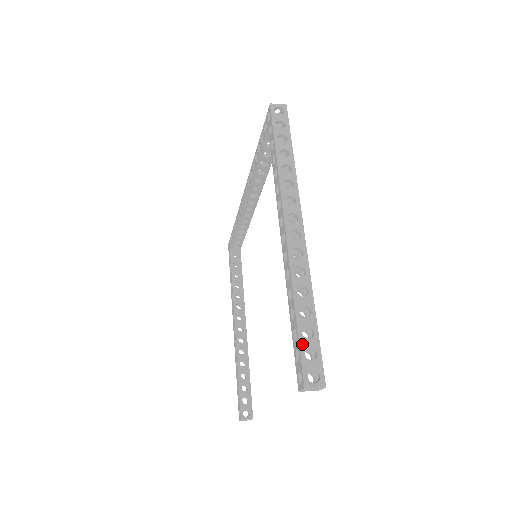
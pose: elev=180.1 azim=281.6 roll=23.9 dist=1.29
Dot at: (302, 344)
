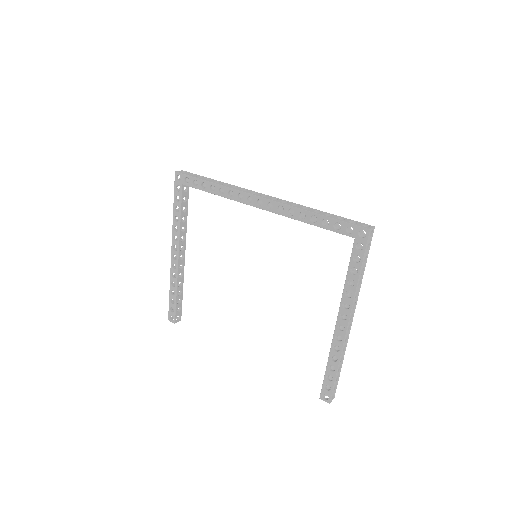
Dot at: occluded
